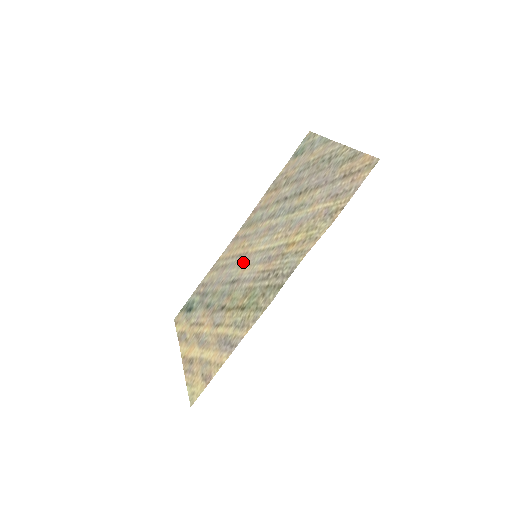
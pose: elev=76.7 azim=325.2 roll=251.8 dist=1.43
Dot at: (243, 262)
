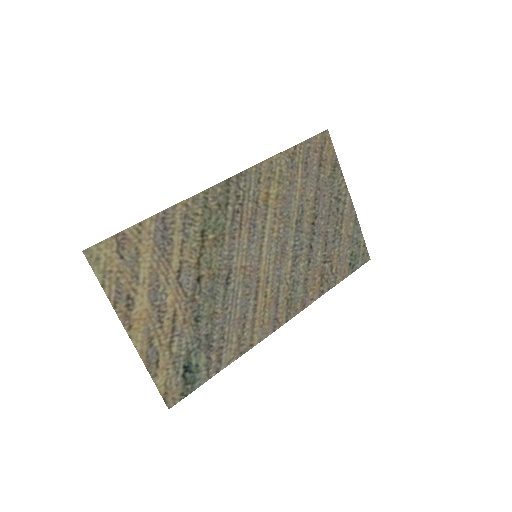
Dot at: (249, 277)
